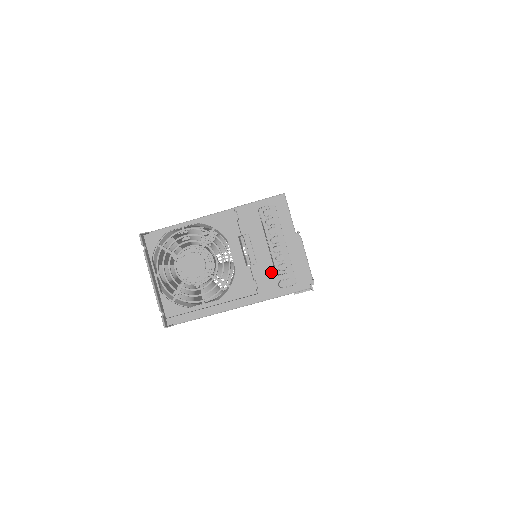
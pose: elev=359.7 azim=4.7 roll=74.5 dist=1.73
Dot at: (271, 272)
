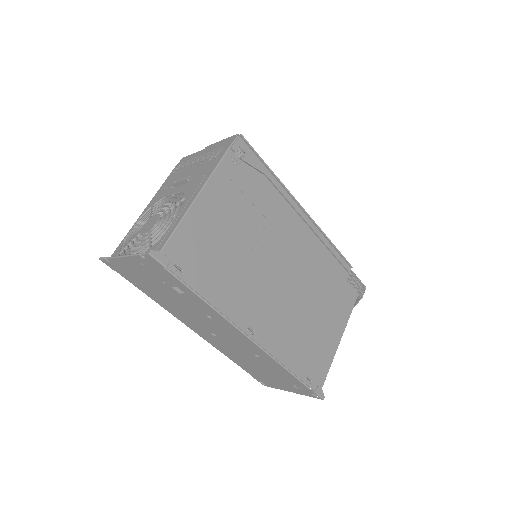
Dot at: (205, 165)
